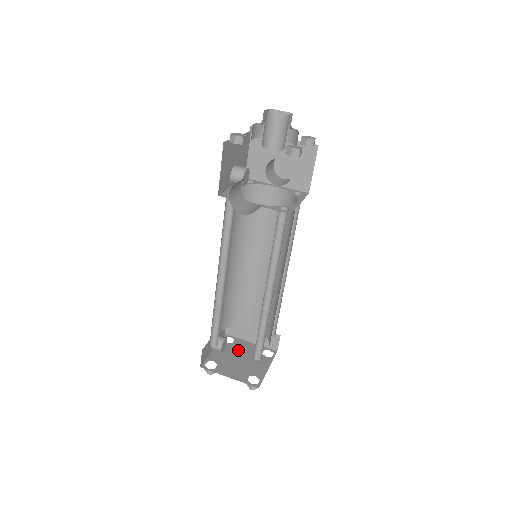
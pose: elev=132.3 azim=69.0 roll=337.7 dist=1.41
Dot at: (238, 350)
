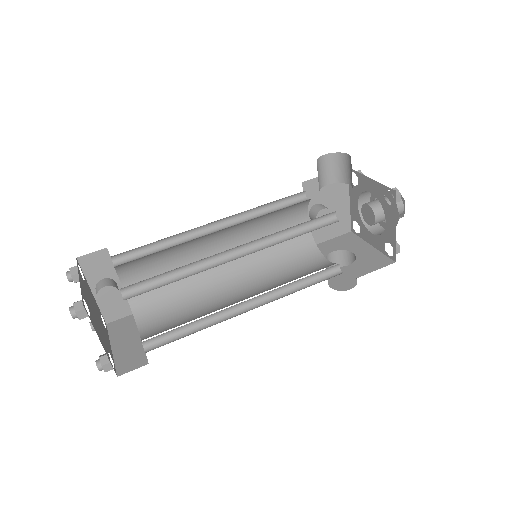
Dot at: (101, 322)
